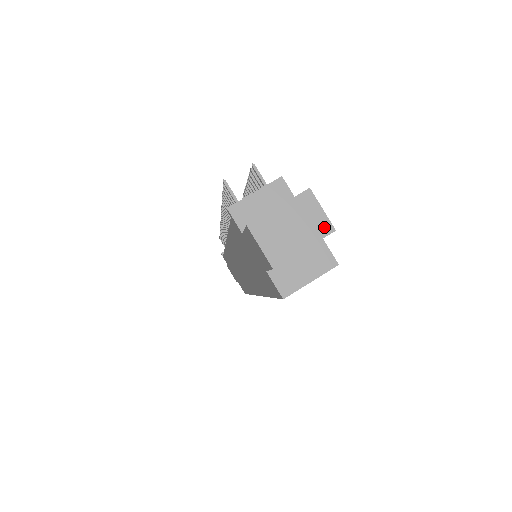
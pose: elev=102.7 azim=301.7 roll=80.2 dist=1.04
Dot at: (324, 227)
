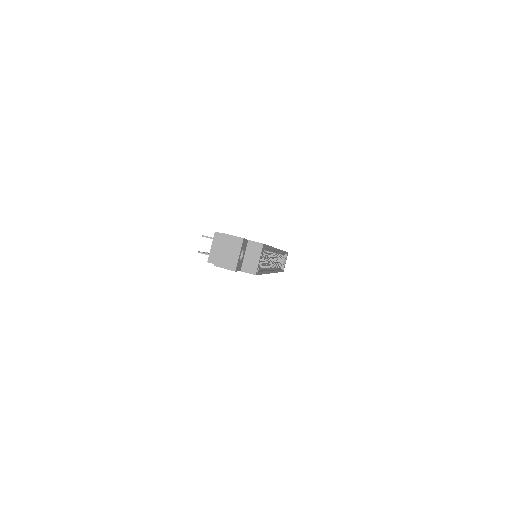
Dot at: (239, 241)
